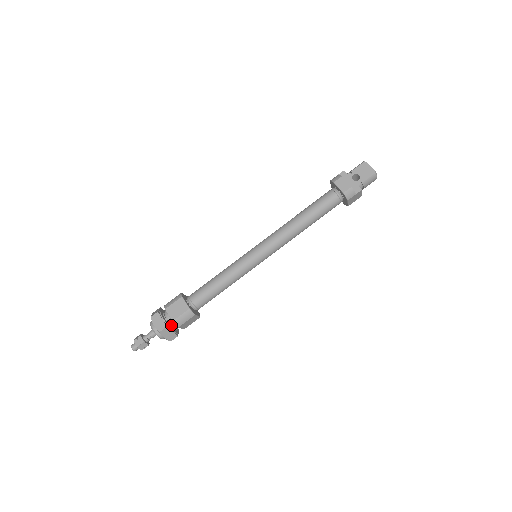
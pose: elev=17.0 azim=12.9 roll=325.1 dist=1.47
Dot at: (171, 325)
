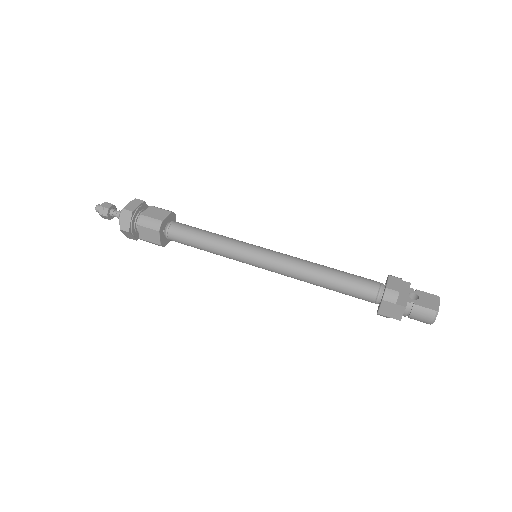
Dot at: (137, 219)
